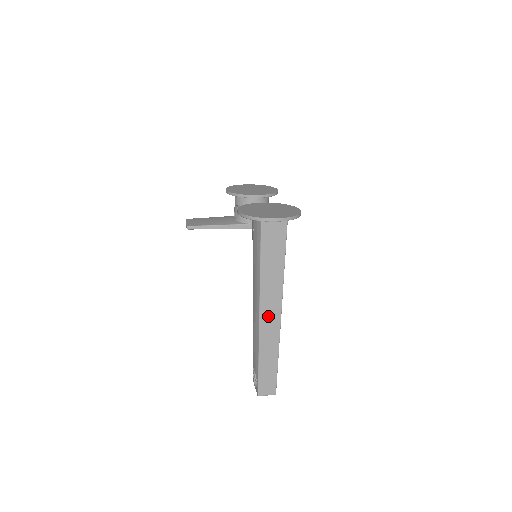
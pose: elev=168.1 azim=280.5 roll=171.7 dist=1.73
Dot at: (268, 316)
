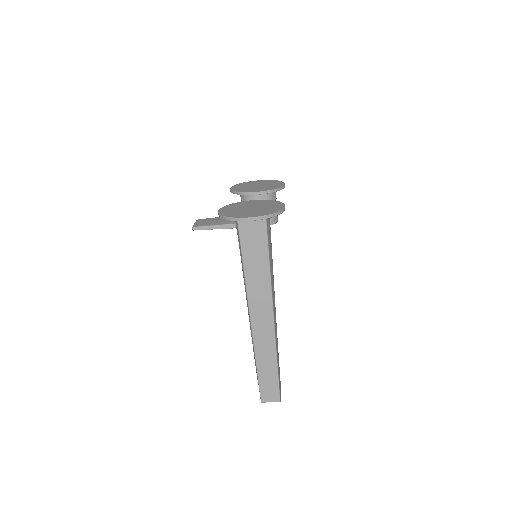
Dot at: (260, 320)
